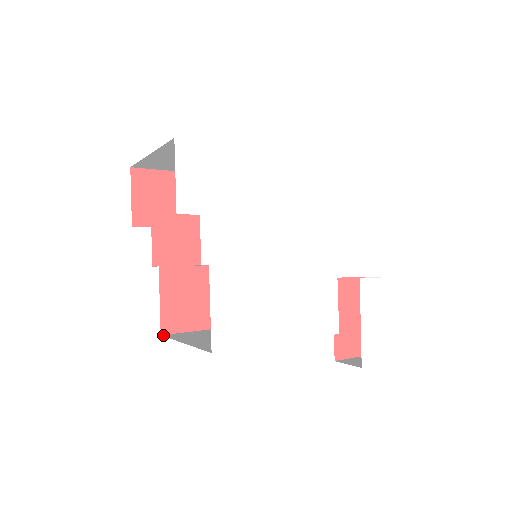
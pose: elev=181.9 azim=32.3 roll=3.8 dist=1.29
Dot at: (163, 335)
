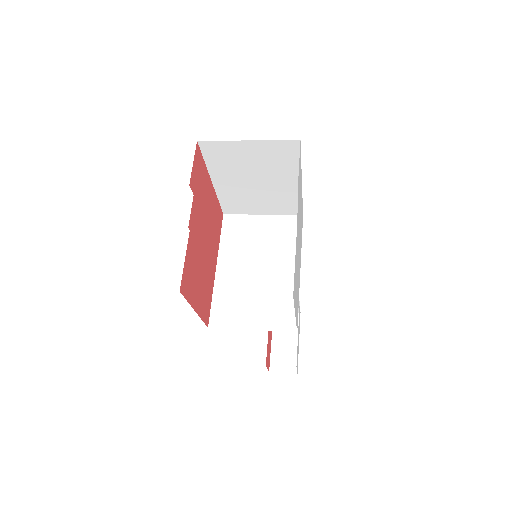
Dot at: occluded
